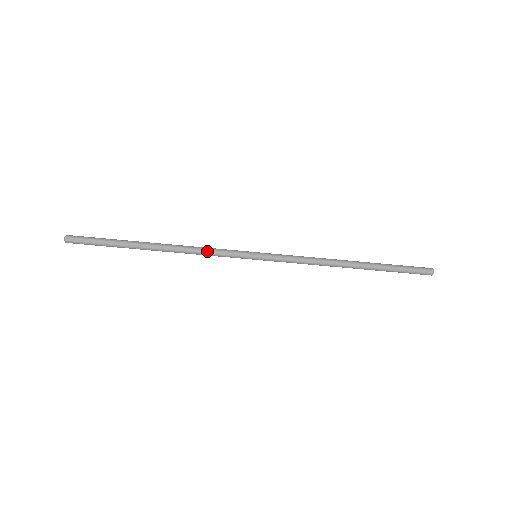
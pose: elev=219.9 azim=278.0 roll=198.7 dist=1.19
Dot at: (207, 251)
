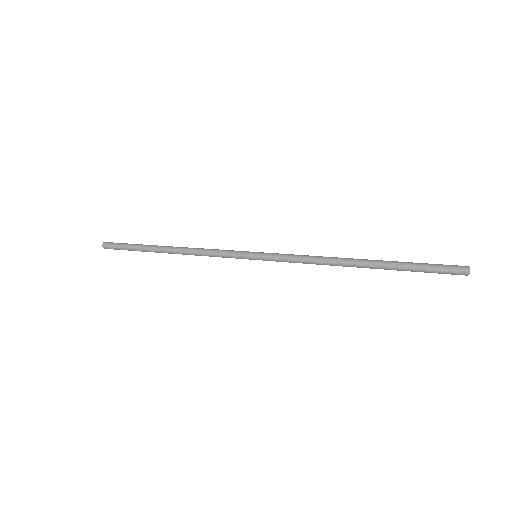
Dot at: (210, 256)
